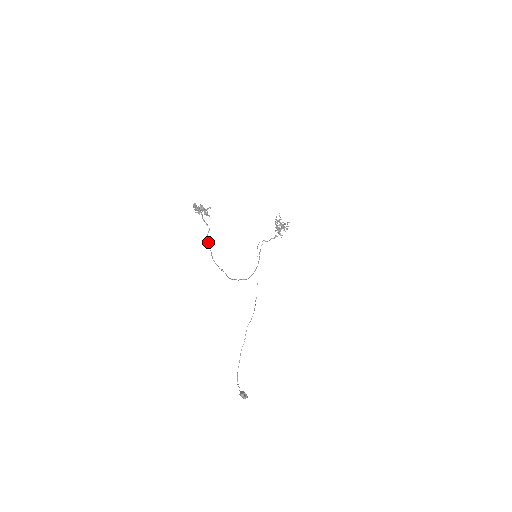
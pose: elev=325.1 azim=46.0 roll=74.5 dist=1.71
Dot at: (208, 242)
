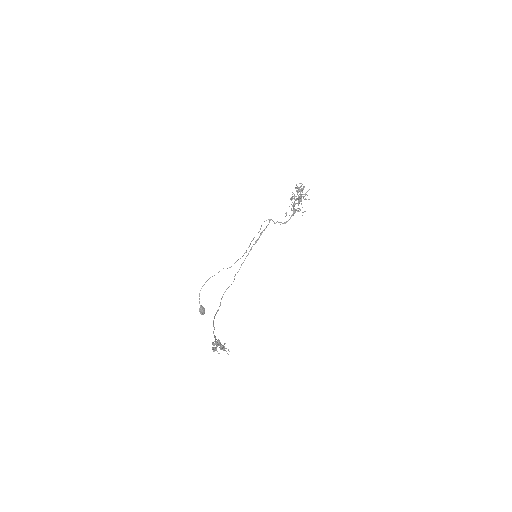
Dot at: (215, 338)
